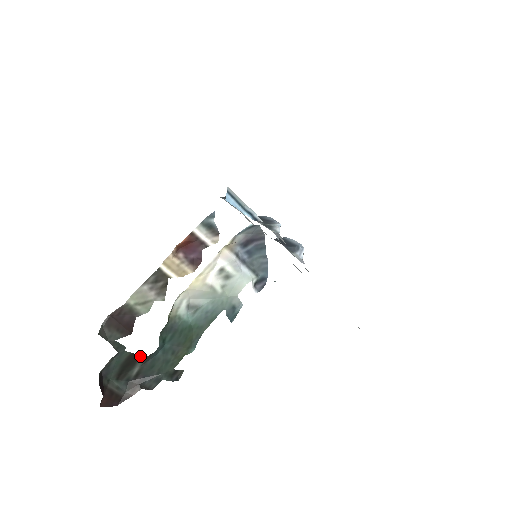
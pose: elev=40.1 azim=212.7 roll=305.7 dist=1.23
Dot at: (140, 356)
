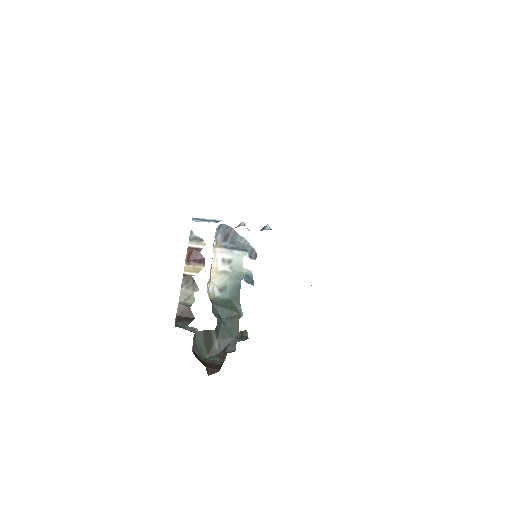
Dot at: (210, 331)
